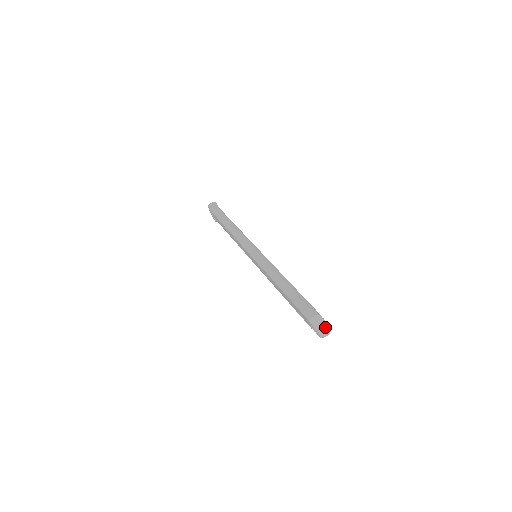
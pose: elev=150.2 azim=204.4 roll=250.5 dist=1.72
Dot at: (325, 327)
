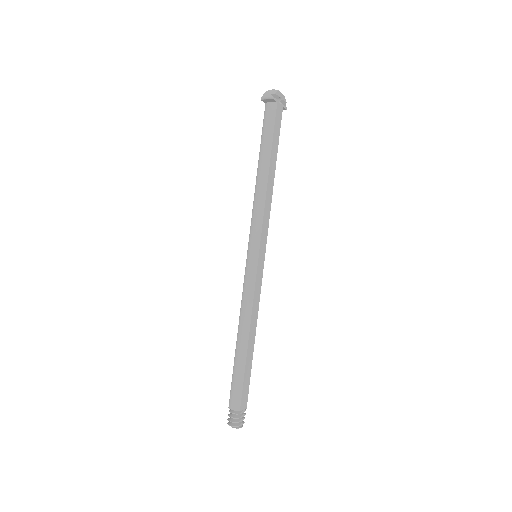
Dot at: (233, 427)
